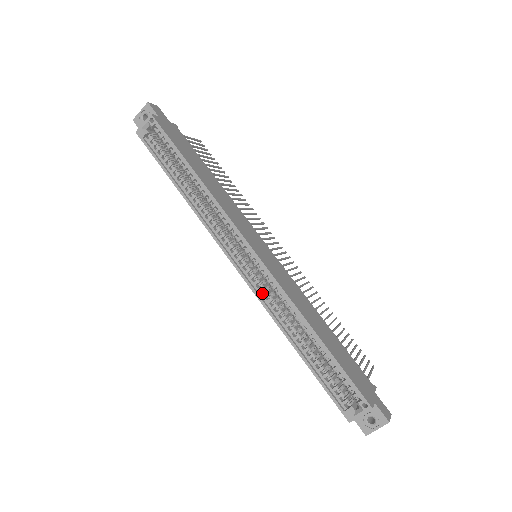
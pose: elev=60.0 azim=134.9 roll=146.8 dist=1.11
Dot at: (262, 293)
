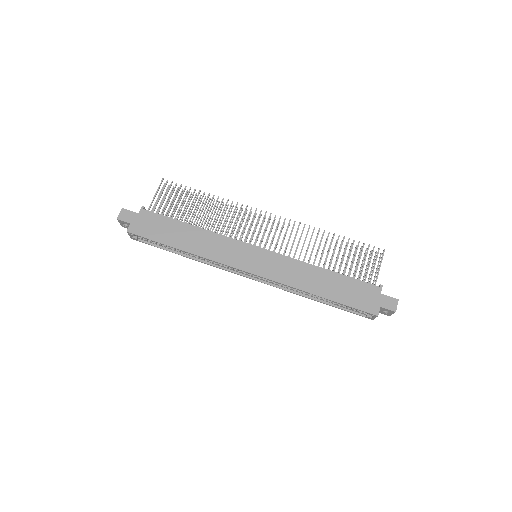
Dot at: (275, 283)
